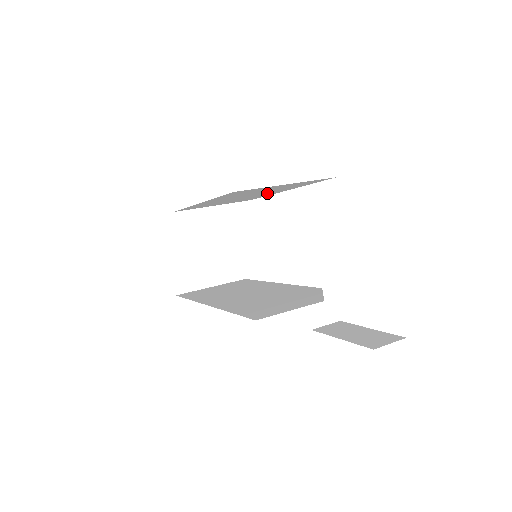
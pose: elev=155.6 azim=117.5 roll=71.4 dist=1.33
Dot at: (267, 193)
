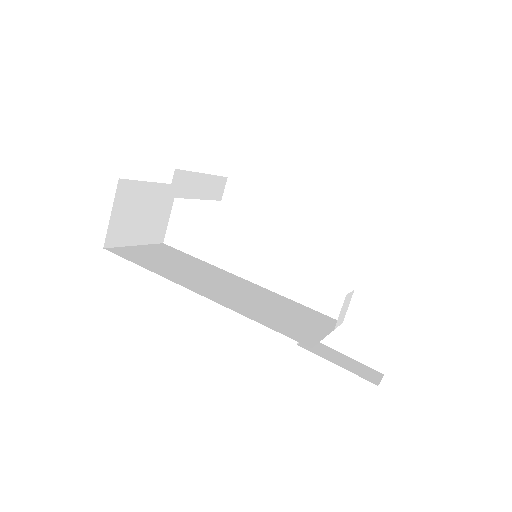
Dot at: occluded
